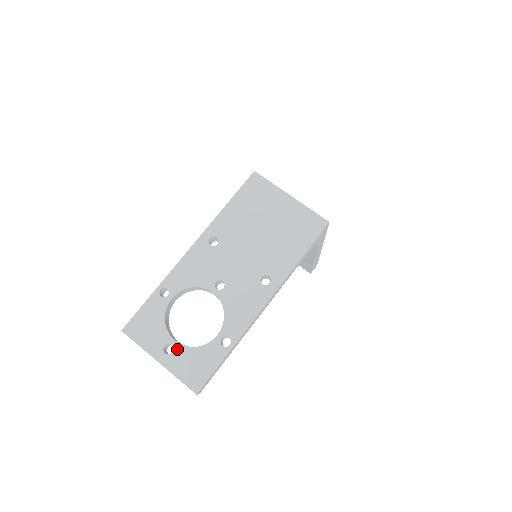
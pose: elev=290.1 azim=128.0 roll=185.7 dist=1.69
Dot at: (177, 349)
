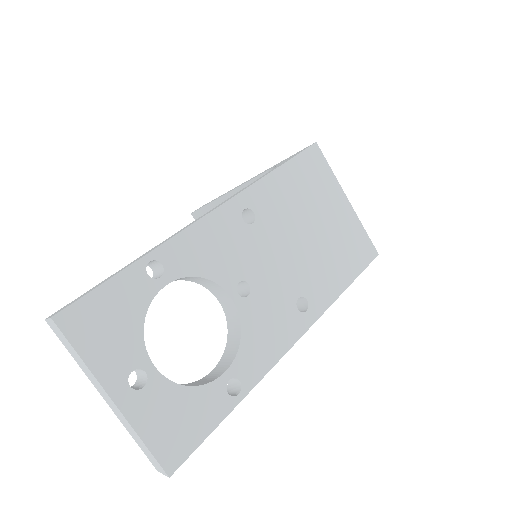
Dot at: (154, 383)
